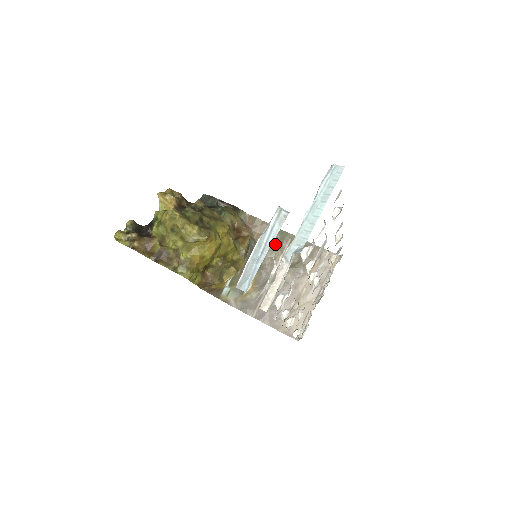
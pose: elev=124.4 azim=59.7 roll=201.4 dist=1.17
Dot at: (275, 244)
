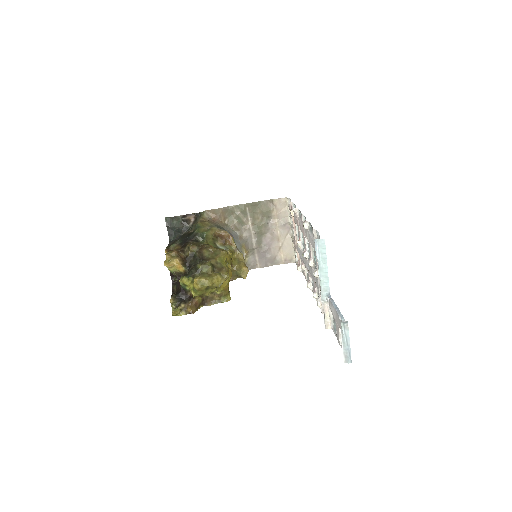
Dot at: (240, 217)
